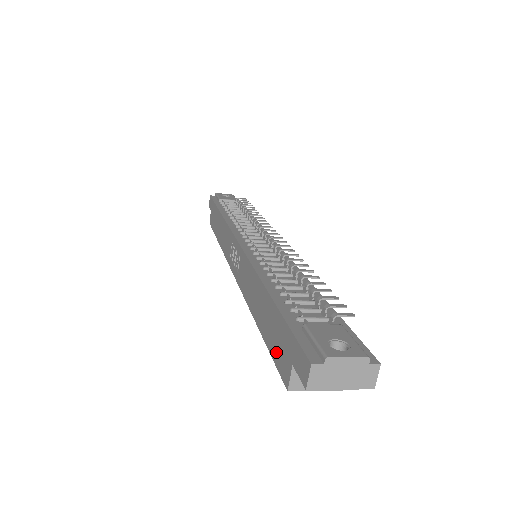
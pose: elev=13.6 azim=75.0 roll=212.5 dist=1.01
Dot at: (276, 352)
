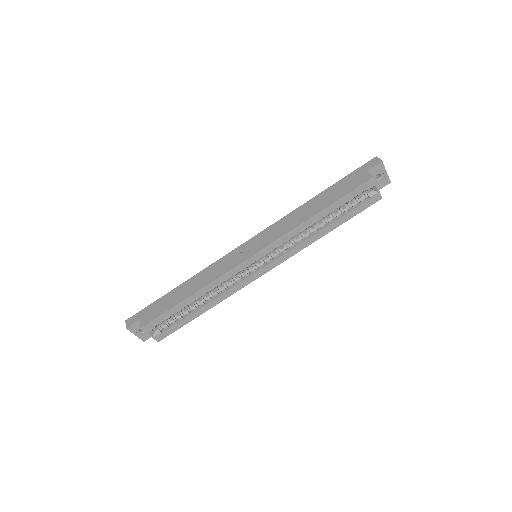
Dot at: (351, 187)
